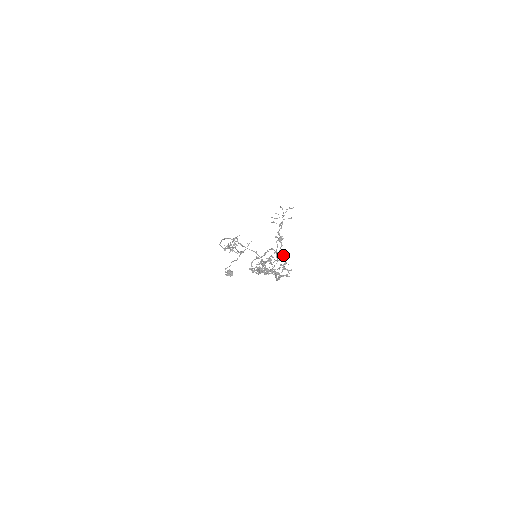
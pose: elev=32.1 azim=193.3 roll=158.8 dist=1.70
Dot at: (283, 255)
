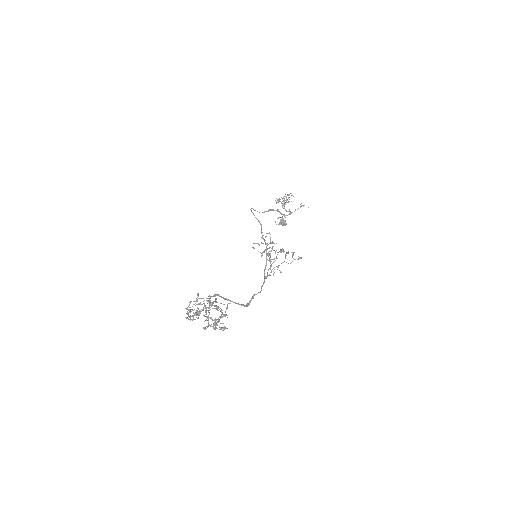
Dot at: (220, 310)
